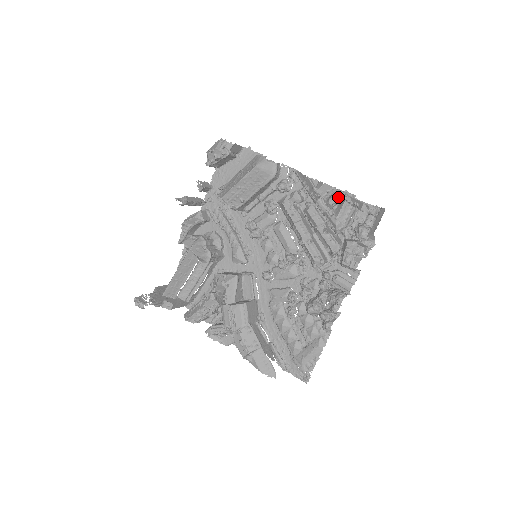
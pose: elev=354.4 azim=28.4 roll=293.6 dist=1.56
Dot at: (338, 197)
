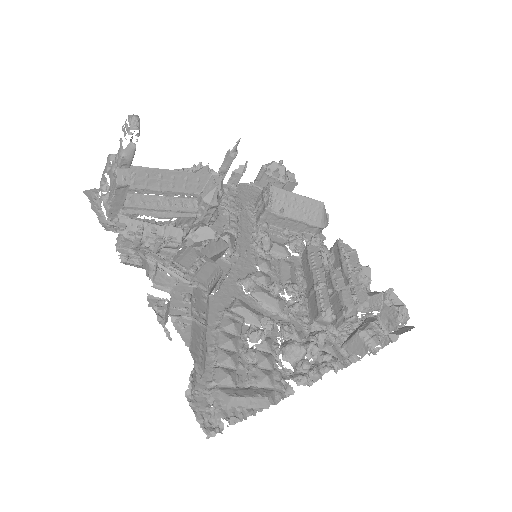
Dot at: occluded
